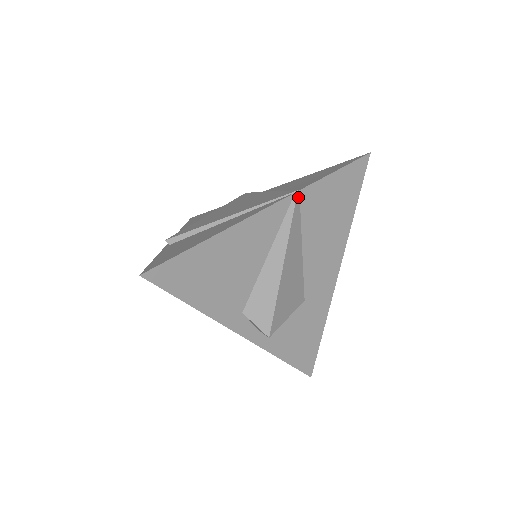
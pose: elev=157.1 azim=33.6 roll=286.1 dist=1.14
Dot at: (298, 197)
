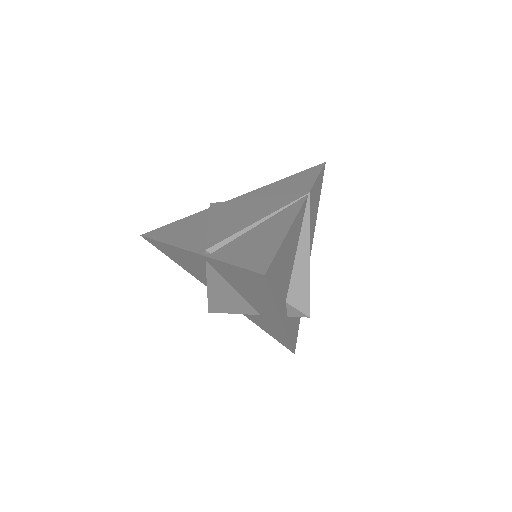
Dot at: (309, 198)
